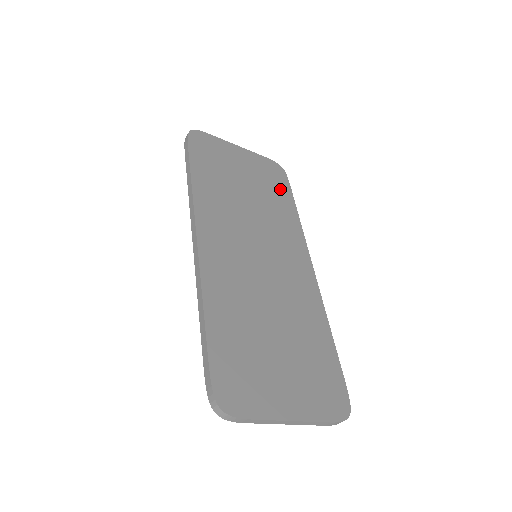
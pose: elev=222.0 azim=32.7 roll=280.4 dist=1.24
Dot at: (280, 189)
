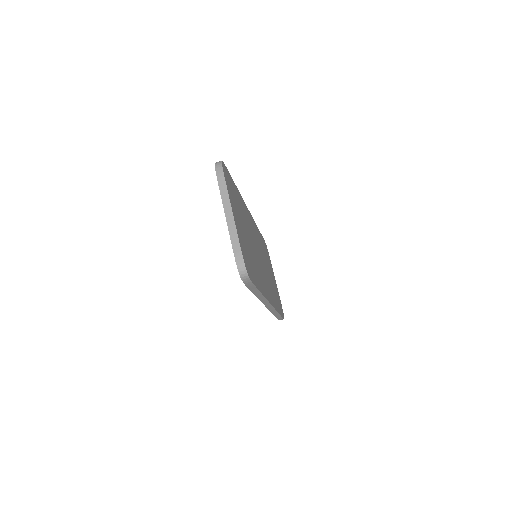
Dot at: occluded
